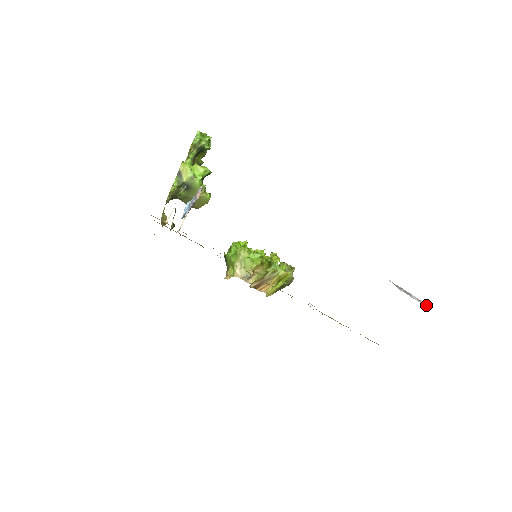
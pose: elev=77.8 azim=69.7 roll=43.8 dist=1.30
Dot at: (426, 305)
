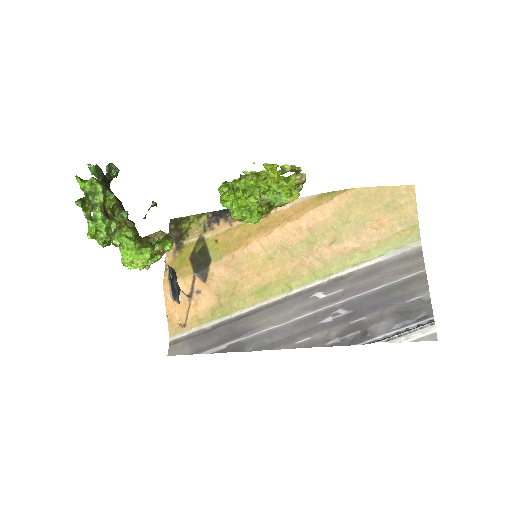
Dot at: (429, 325)
